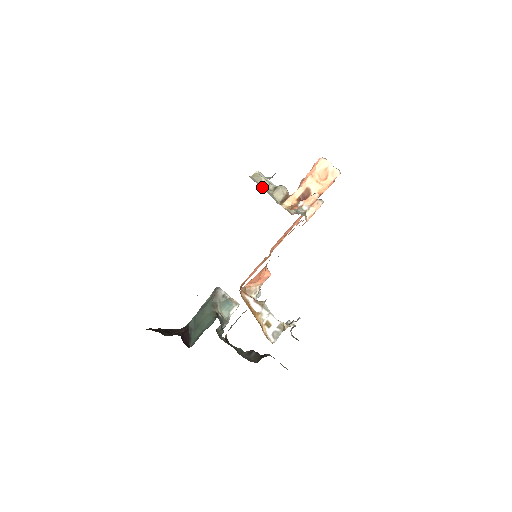
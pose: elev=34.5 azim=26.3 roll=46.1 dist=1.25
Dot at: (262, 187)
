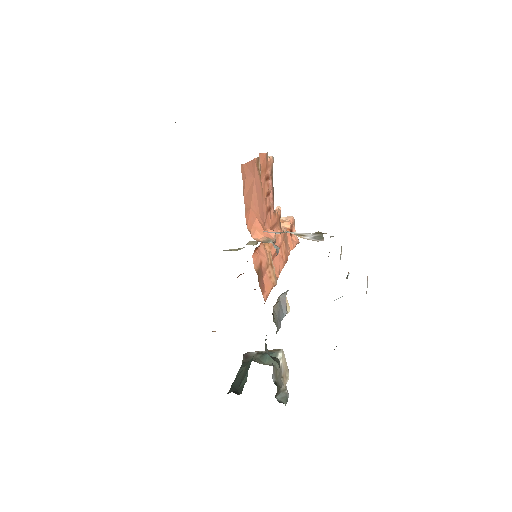
Dot at: (233, 250)
